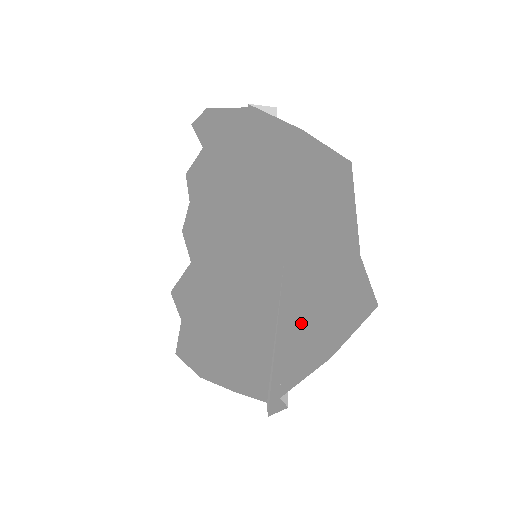
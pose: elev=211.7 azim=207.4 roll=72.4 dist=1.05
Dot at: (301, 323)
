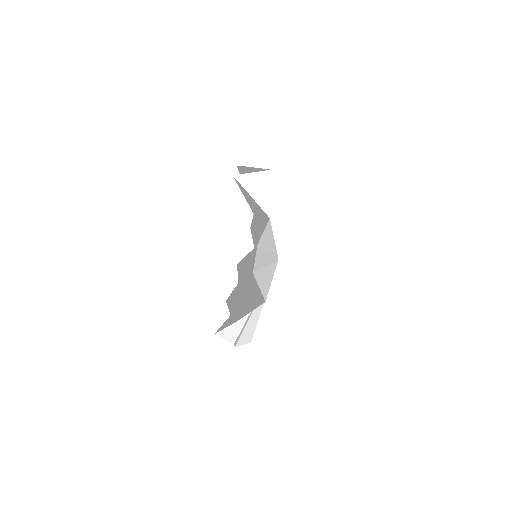
Dot at: (247, 301)
